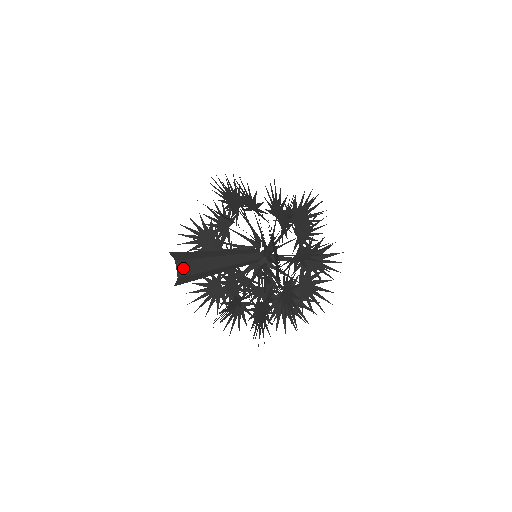
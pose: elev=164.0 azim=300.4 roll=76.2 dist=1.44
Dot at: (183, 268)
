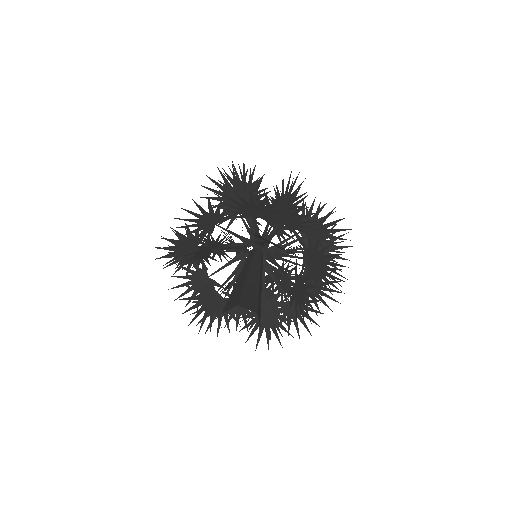
Dot at: (248, 304)
